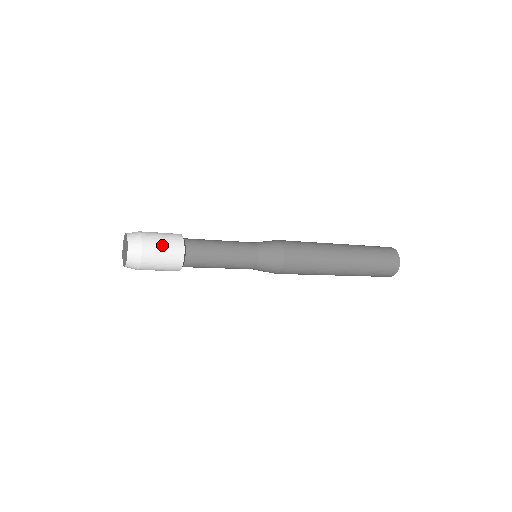
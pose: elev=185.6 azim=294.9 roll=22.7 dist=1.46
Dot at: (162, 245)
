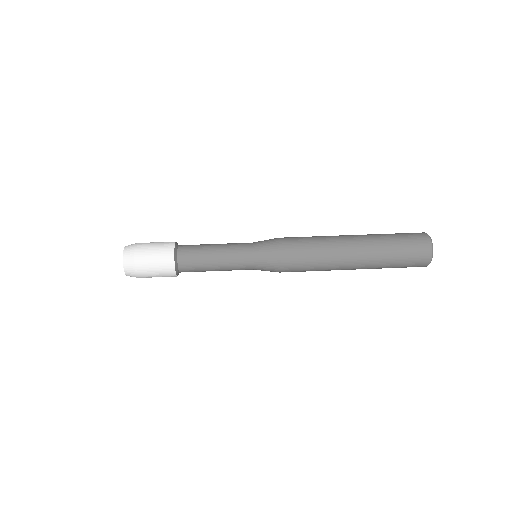
Dot at: (153, 257)
